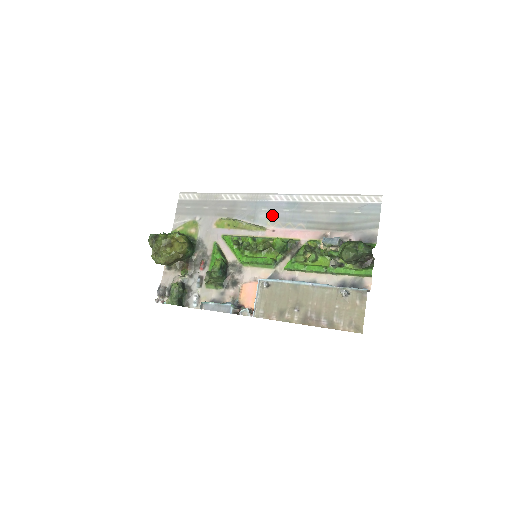
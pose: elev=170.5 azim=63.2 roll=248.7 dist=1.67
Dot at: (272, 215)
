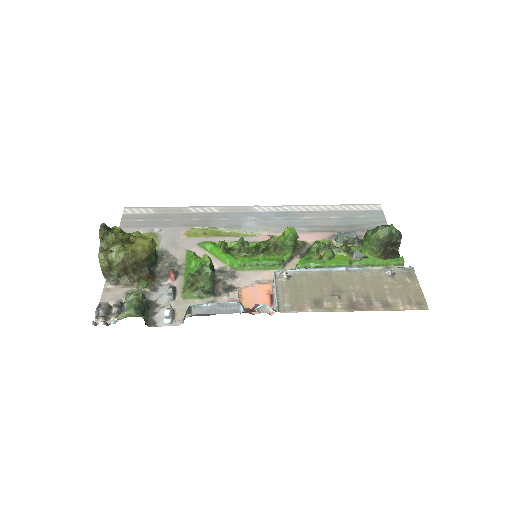
Dot at: (262, 223)
